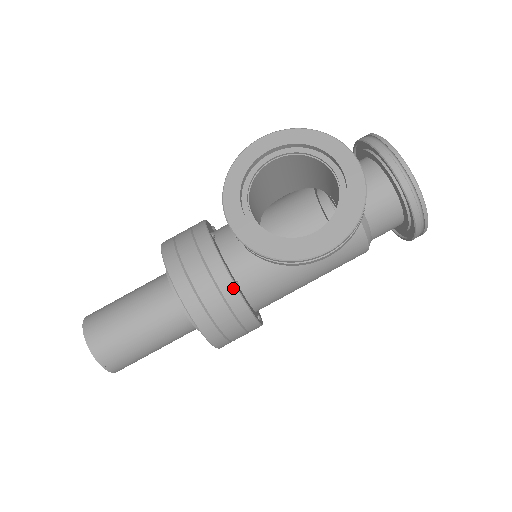
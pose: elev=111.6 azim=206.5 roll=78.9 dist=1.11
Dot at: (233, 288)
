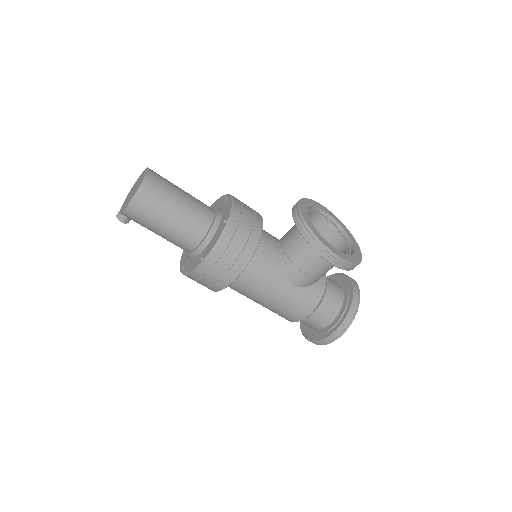
Dot at: (258, 239)
